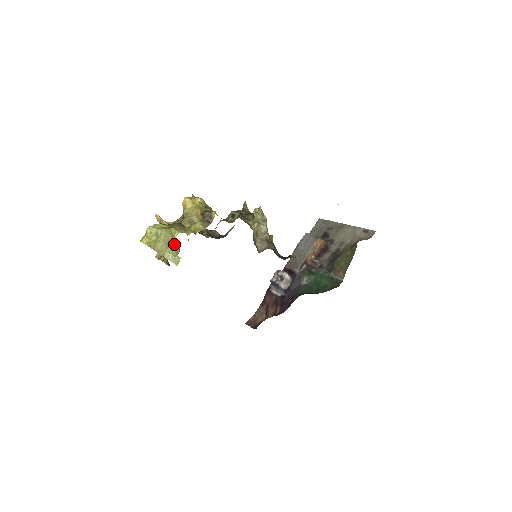
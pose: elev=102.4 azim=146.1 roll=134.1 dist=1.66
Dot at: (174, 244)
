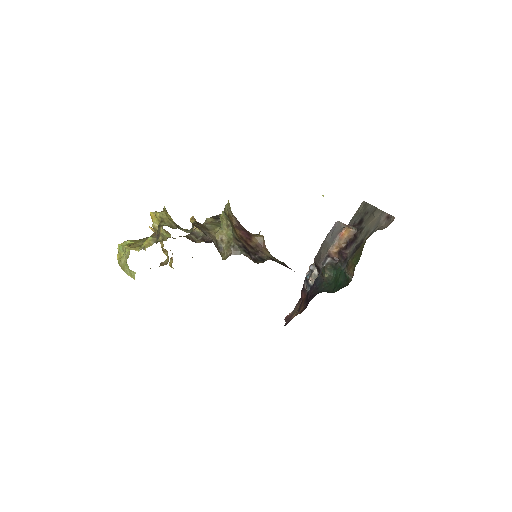
Dot at: (126, 261)
